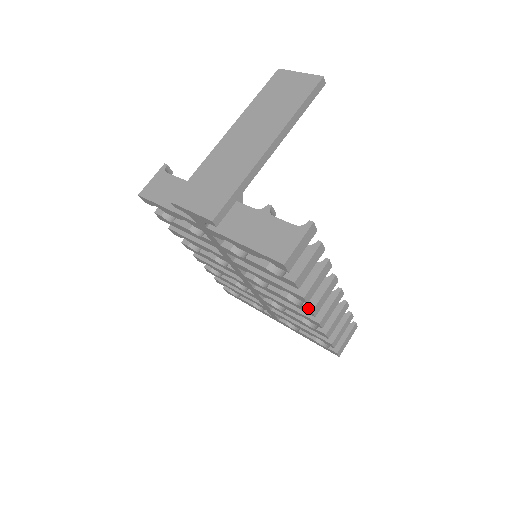
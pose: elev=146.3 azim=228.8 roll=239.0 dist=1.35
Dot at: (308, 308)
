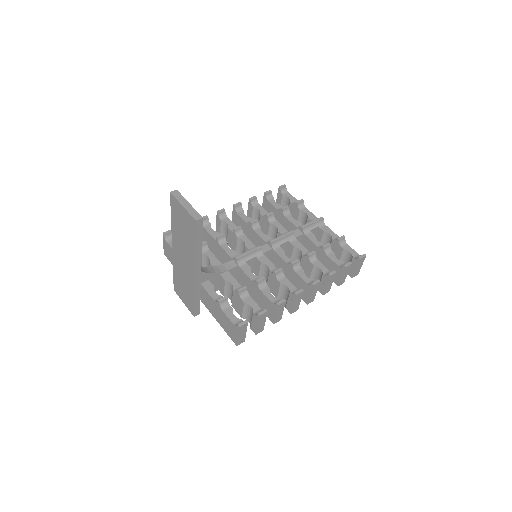
Dot at: (288, 311)
